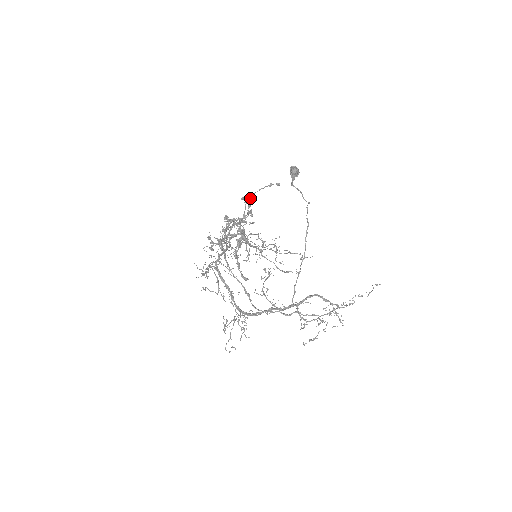
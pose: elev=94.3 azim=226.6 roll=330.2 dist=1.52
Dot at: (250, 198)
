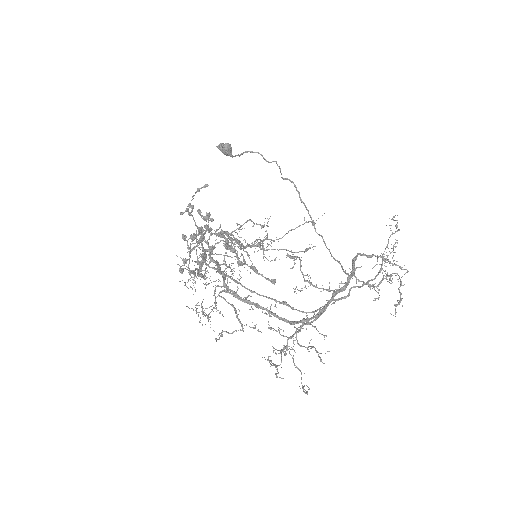
Dot at: (191, 208)
